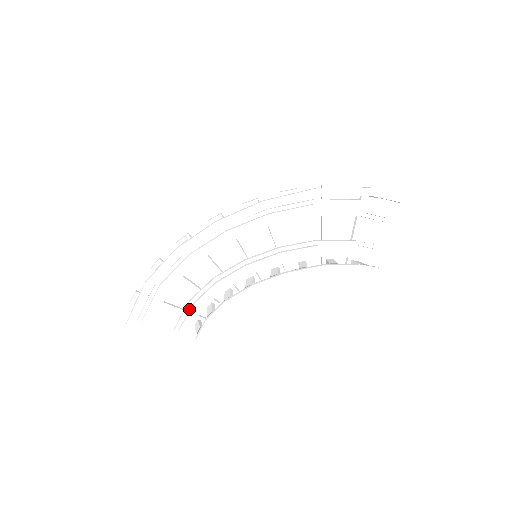
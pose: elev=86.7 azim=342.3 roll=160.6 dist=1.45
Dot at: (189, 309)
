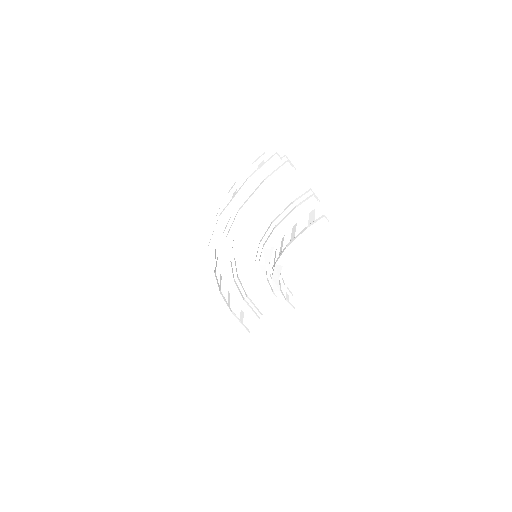
Dot at: (269, 295)
